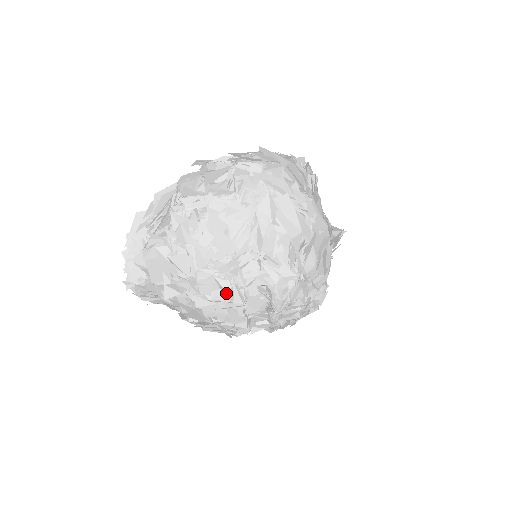
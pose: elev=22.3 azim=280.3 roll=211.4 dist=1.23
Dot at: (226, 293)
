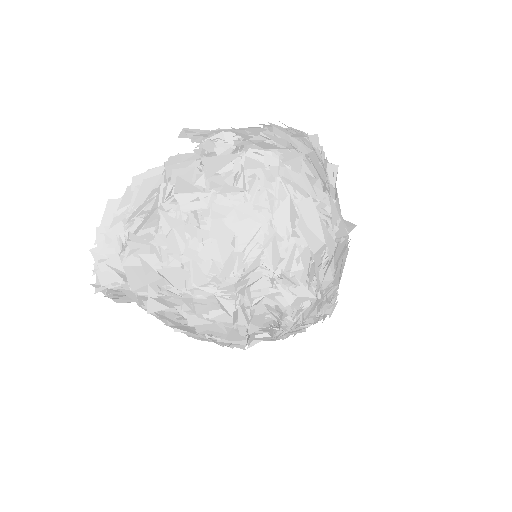
Dot at: (229, 315)
